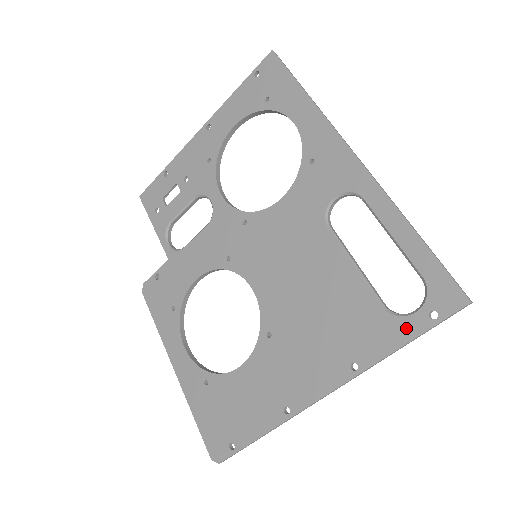
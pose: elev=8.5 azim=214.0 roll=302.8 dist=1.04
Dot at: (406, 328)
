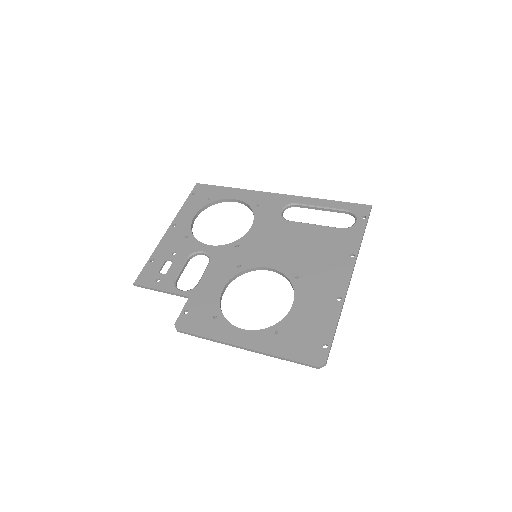
Dot at: (358, 228)
